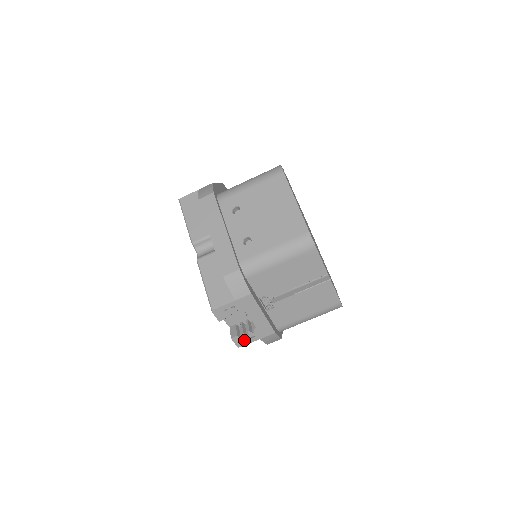
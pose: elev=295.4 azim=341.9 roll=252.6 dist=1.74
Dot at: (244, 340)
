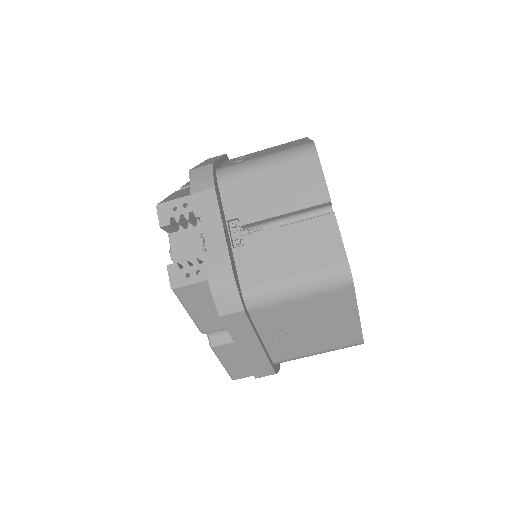
Dot at: (184, 275)
